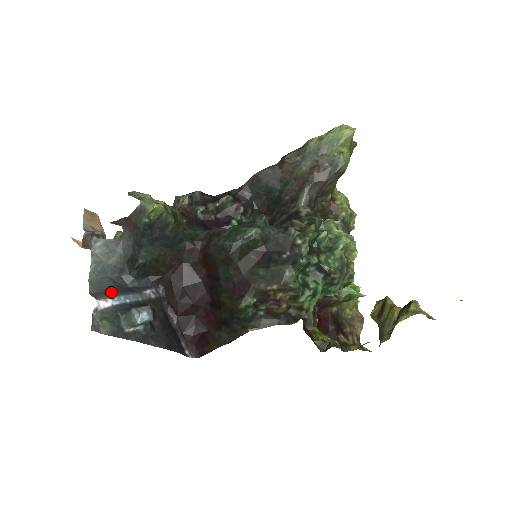
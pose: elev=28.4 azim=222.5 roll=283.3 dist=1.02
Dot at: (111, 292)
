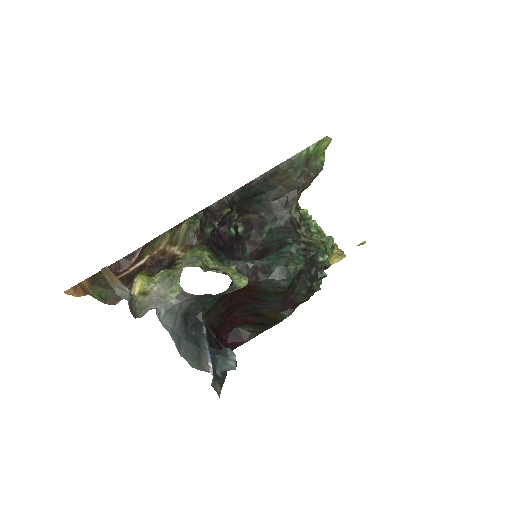
Dot at: (199, 354)
